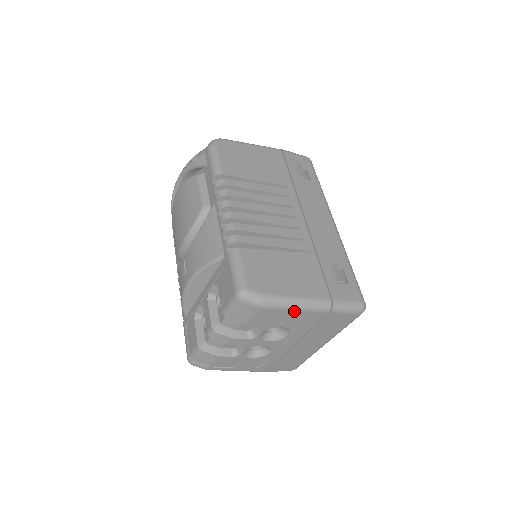
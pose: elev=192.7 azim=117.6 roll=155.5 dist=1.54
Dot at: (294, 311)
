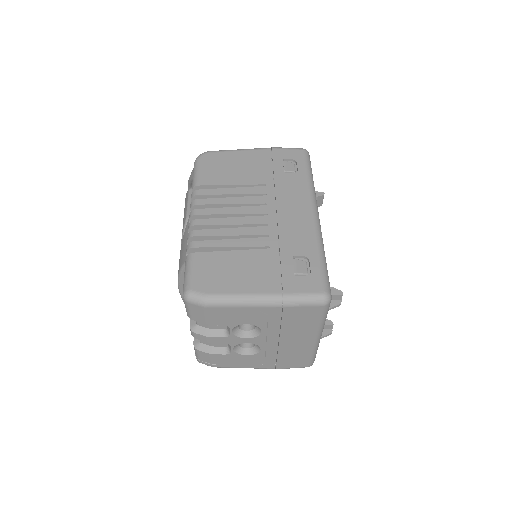
Dot at: (243, 308)
